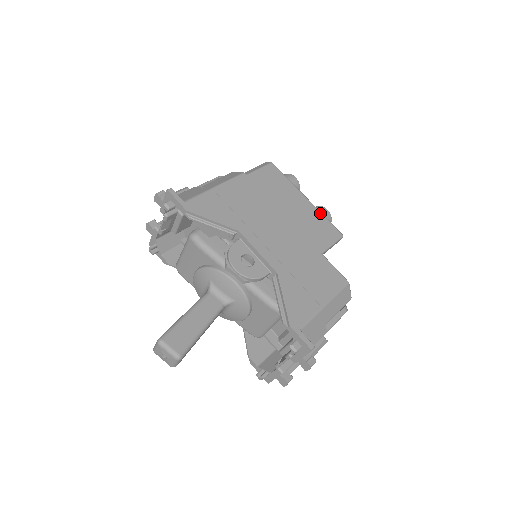
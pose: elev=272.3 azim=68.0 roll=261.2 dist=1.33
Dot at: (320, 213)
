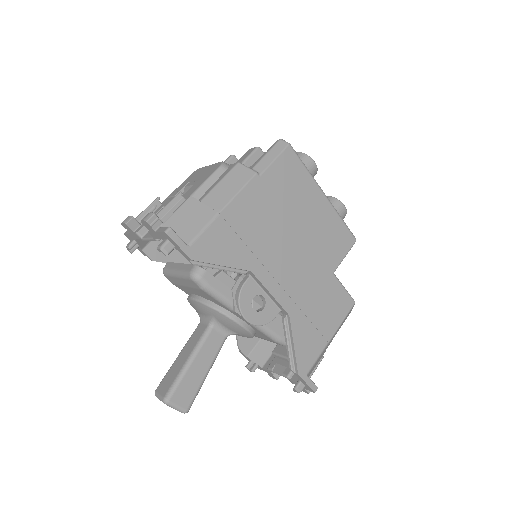
Dot at: (337, 215)
